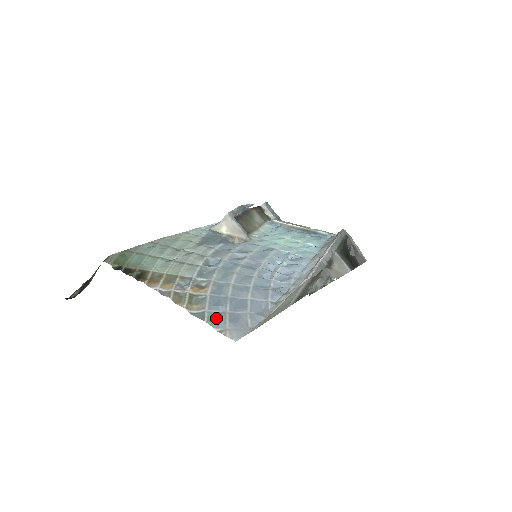
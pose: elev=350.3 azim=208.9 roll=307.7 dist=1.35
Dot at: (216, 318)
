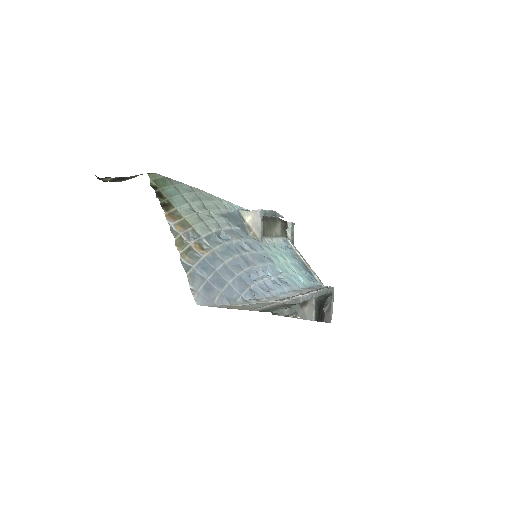
Dot at: (196, 278)
